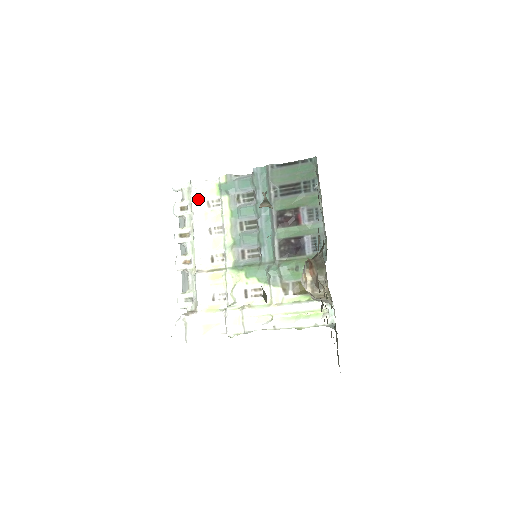
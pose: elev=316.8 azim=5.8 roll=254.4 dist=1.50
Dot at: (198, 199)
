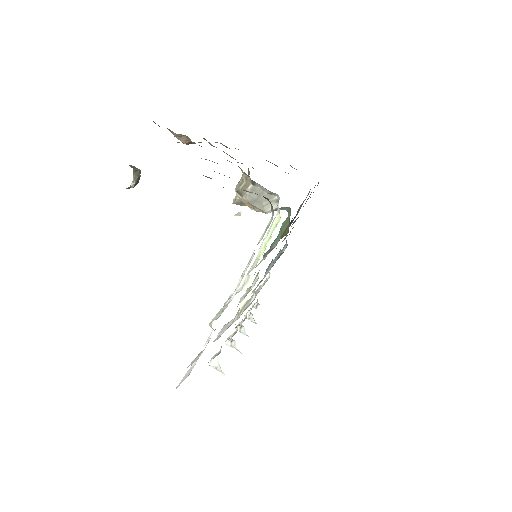
Dot at: occluded
